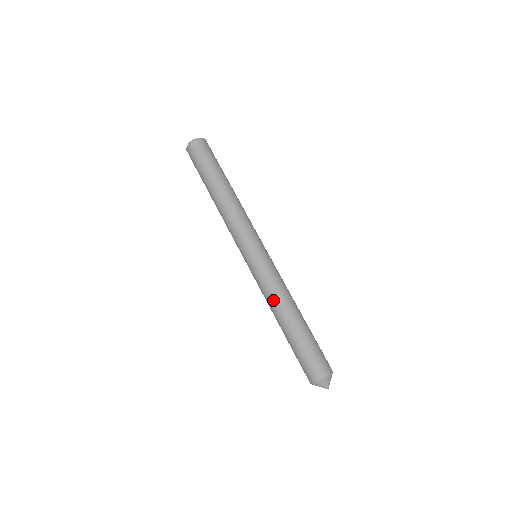
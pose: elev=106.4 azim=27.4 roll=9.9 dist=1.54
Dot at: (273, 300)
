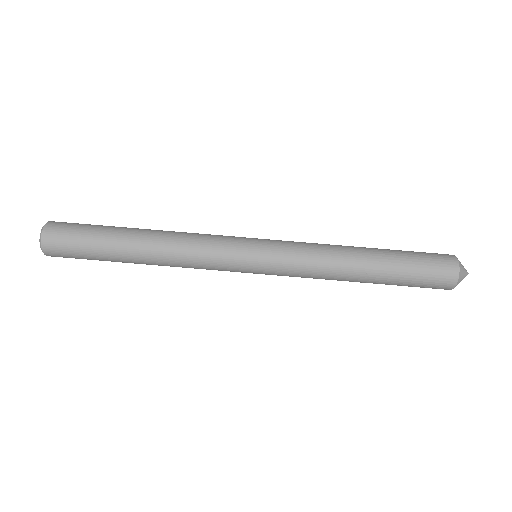
Dot at: (328, 277)
